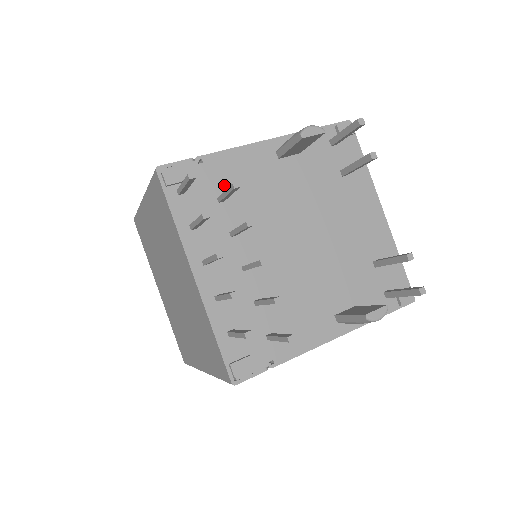
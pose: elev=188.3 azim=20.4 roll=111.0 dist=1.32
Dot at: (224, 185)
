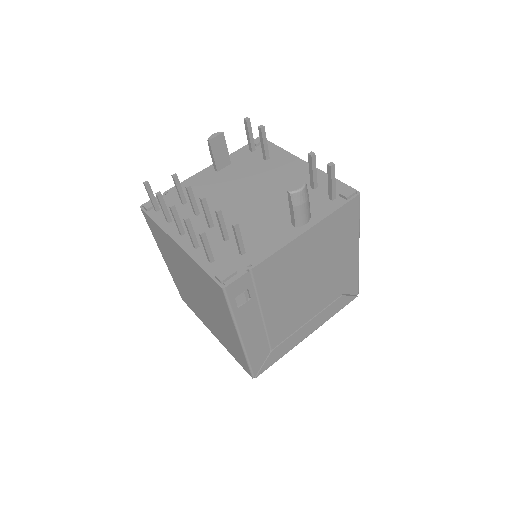
Dot at: (185, 196)
